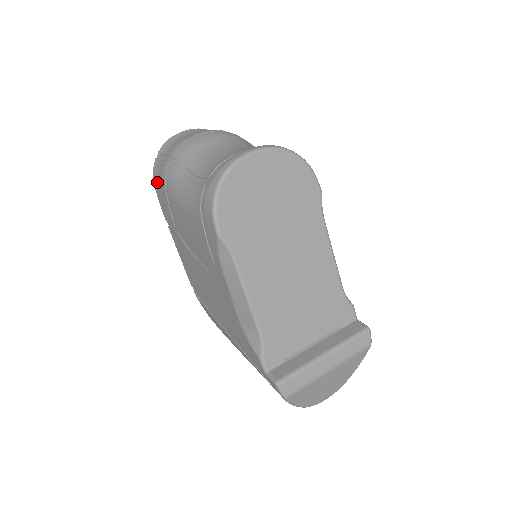
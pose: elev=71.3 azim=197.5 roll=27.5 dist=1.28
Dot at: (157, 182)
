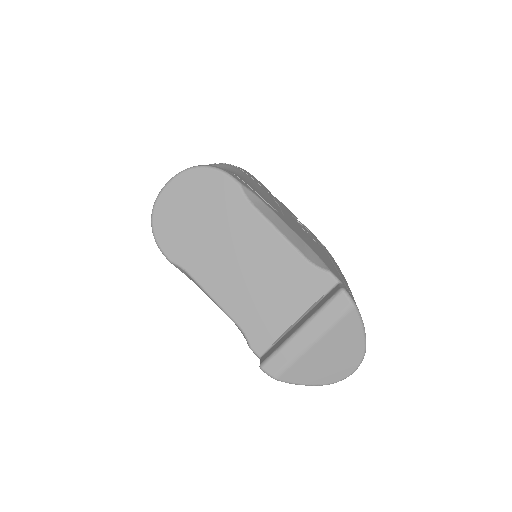
Dot at: occluded
